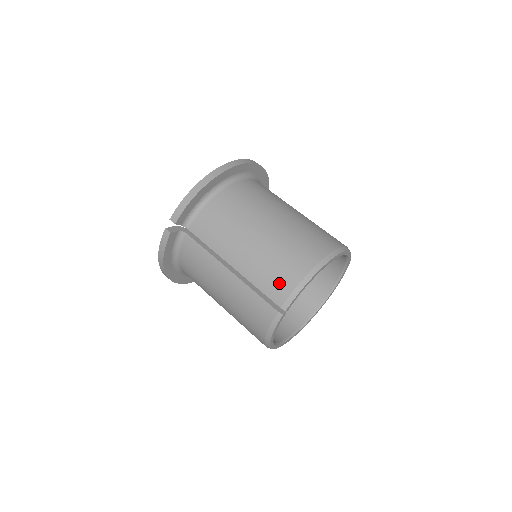
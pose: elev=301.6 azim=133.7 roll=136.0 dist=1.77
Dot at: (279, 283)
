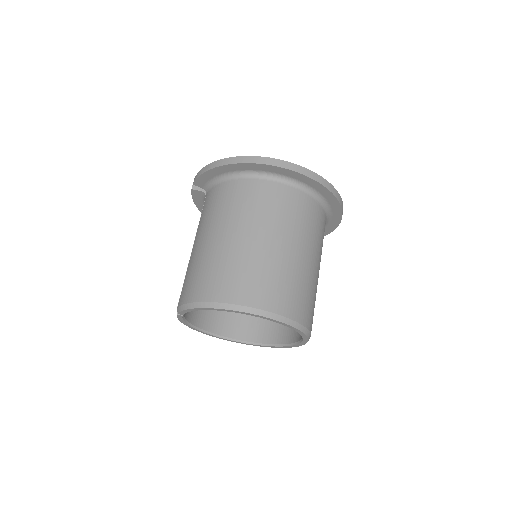
Dot at: (186, 289)
